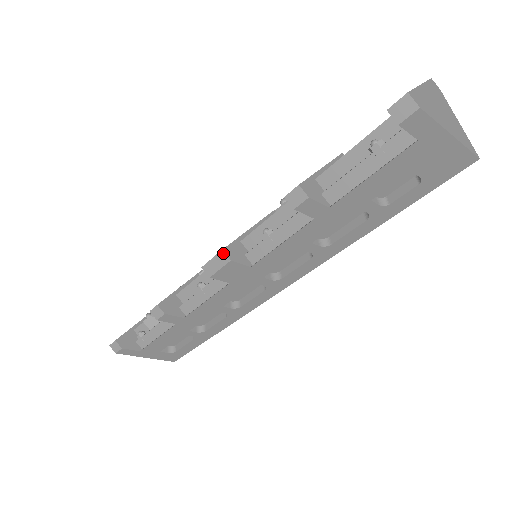
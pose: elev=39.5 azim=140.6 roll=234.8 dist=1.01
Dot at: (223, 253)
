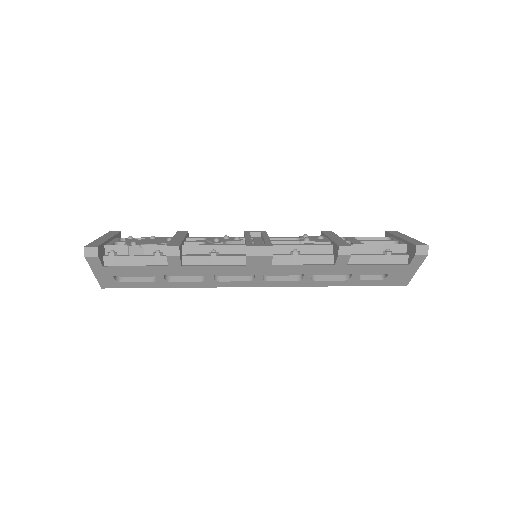
Dot at: (272, 248)
